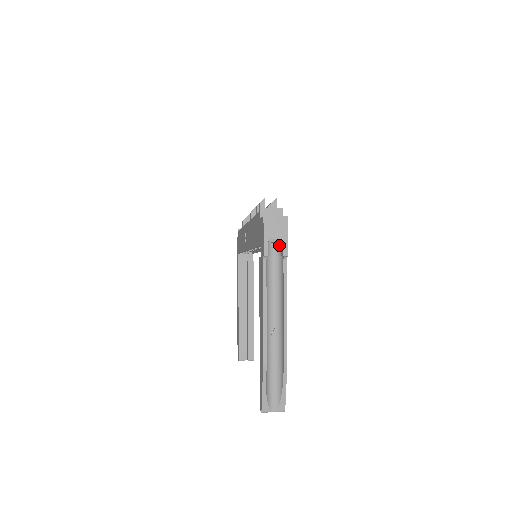
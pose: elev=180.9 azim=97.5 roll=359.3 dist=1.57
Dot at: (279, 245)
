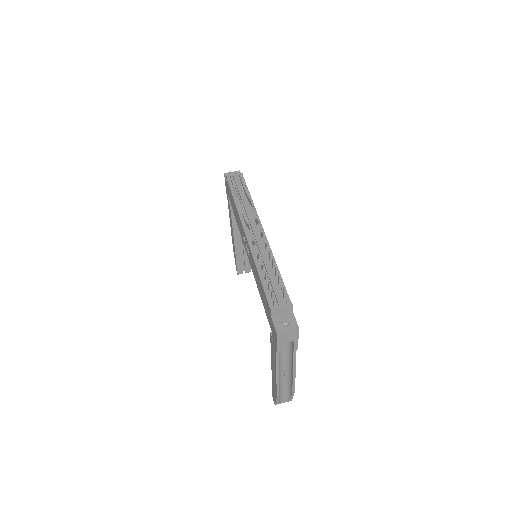
Dot at: occluded
